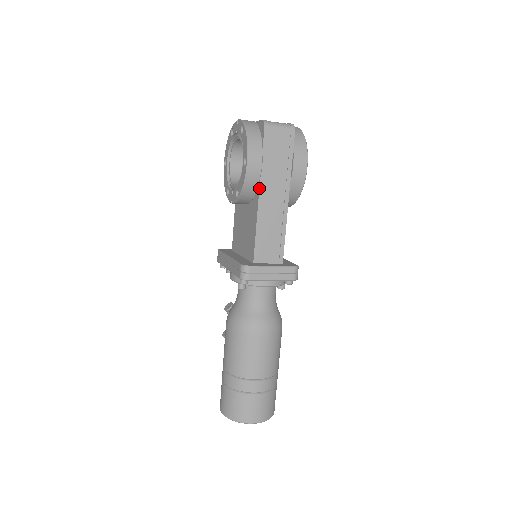
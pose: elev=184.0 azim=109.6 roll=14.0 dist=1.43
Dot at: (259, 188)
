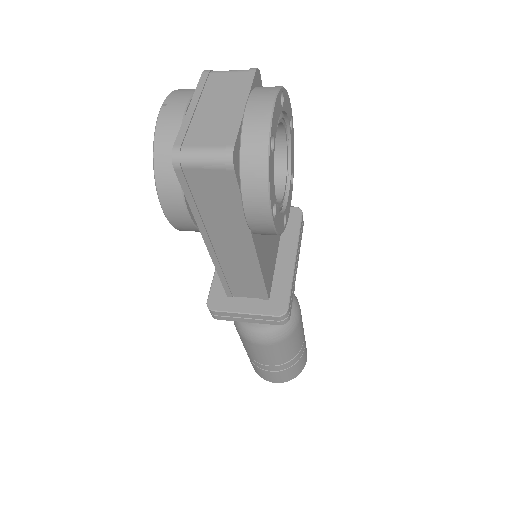
Dot at: (202, 236)
